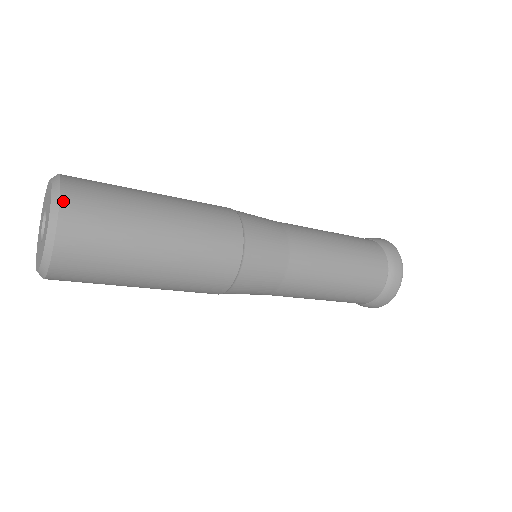
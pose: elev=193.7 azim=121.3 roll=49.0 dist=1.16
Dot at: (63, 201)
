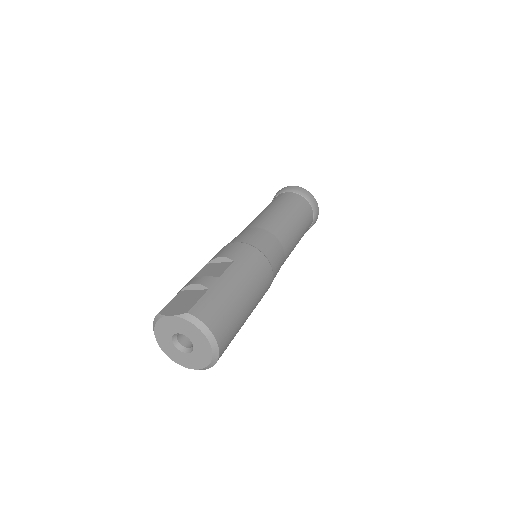
Dot at: (220, 355)
